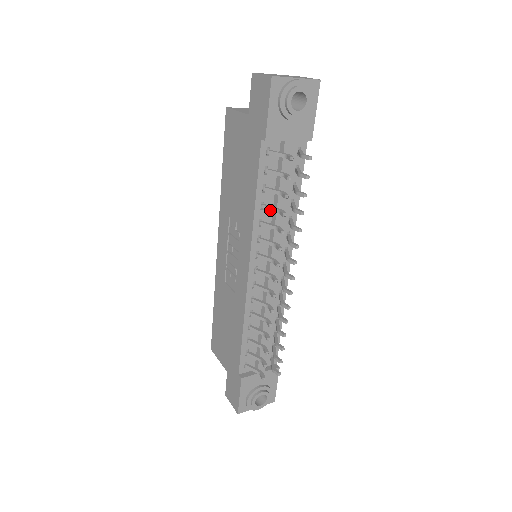
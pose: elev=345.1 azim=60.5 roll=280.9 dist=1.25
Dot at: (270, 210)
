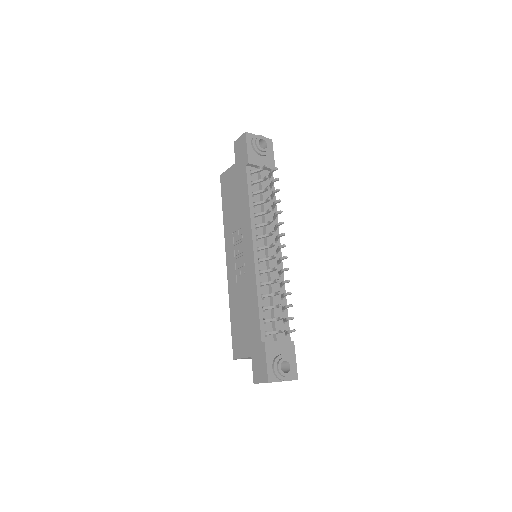
Dot at: (259, 203)
